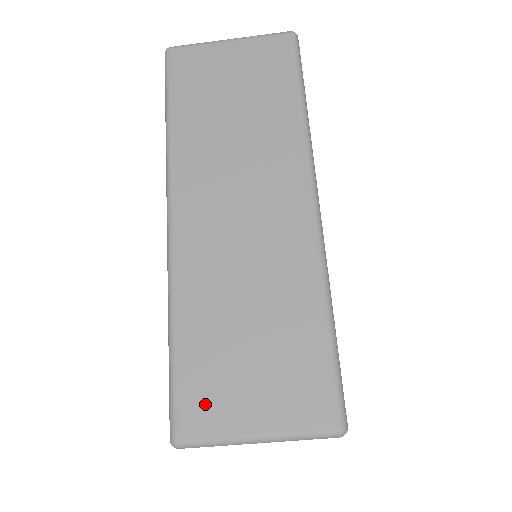
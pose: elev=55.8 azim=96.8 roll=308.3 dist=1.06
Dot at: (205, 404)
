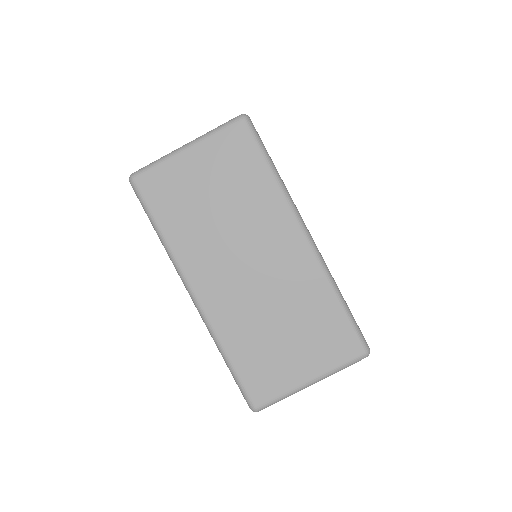
Dot at: occluded
